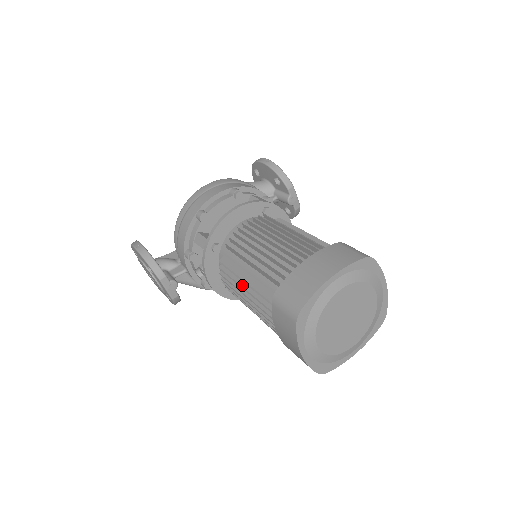
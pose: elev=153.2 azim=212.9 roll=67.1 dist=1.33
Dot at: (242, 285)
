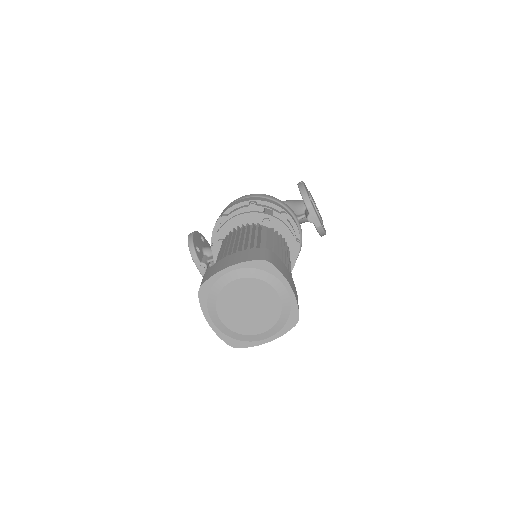
Dot at: occluded
